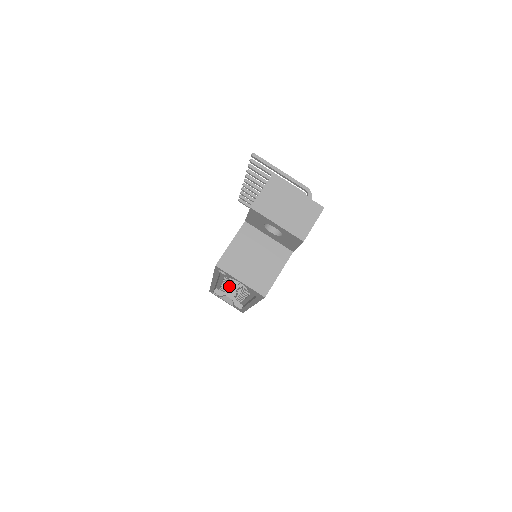
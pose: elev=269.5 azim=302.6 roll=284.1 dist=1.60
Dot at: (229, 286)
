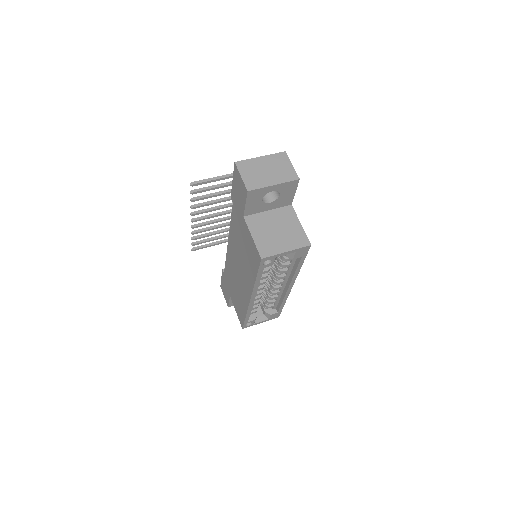
Dot at: (261, 295)
